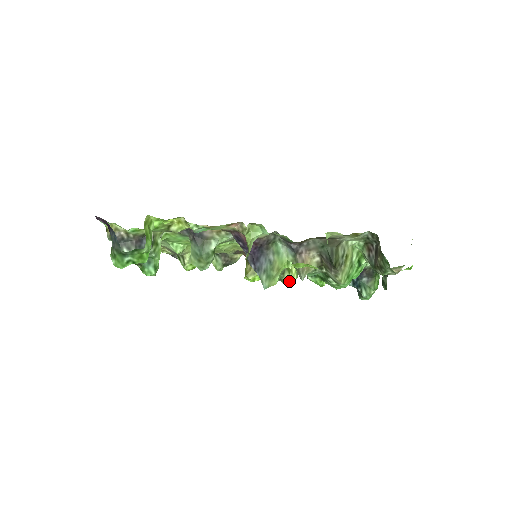
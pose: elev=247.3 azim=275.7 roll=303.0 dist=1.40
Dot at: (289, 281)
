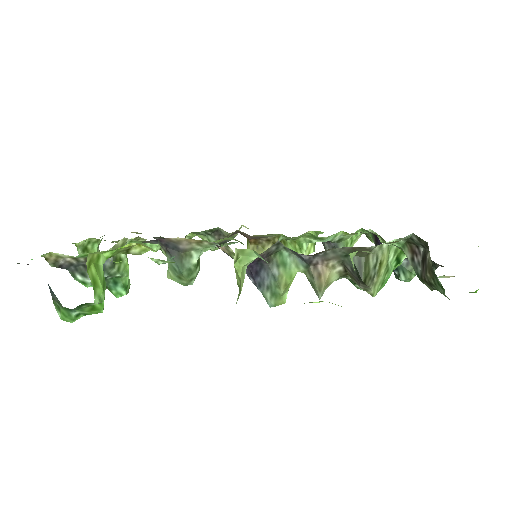
Dot at: occluded
